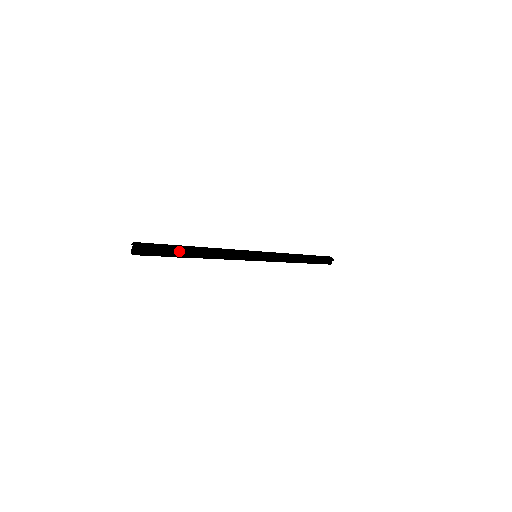
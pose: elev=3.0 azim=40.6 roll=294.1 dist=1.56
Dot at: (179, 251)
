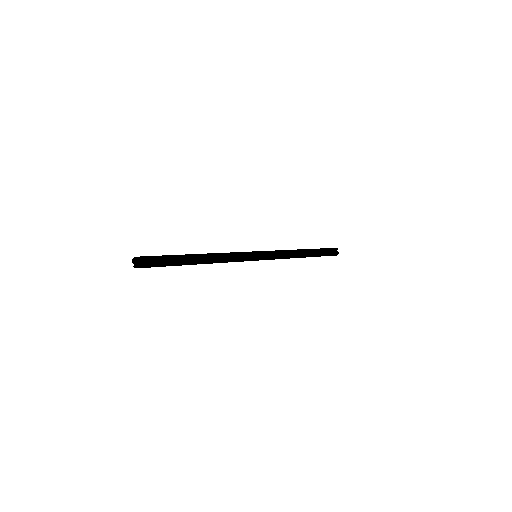
Dot at: (176, 257)
